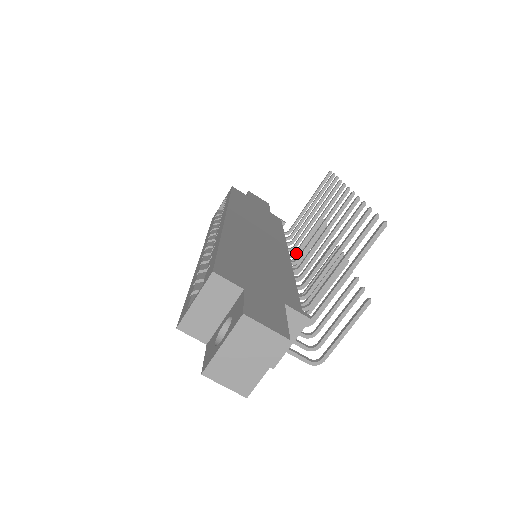
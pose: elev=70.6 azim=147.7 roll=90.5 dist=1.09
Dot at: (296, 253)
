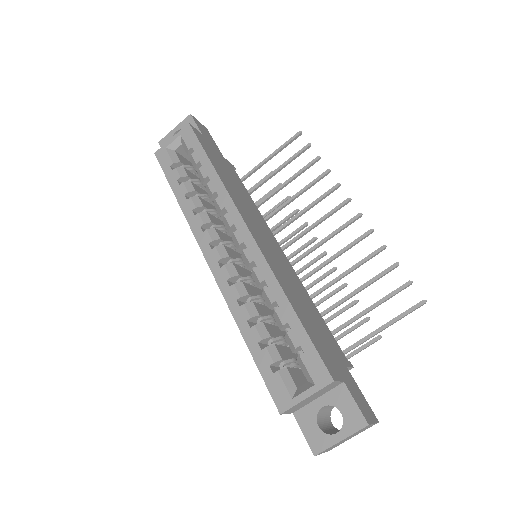
Dot at: occluded
